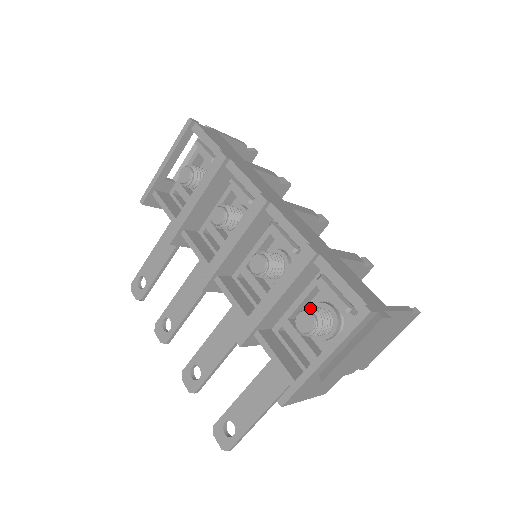
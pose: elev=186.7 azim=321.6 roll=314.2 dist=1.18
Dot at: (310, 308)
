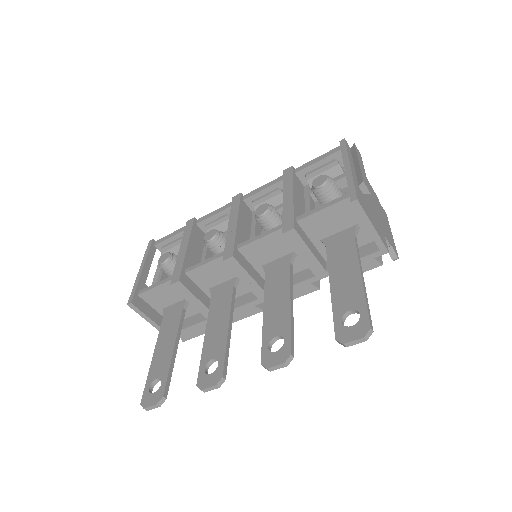
Dot at: occluded
